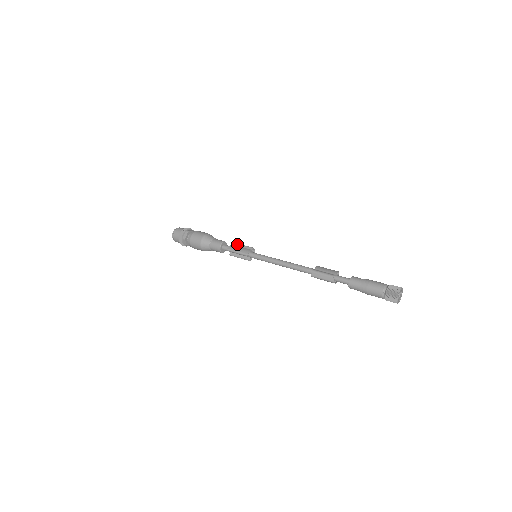
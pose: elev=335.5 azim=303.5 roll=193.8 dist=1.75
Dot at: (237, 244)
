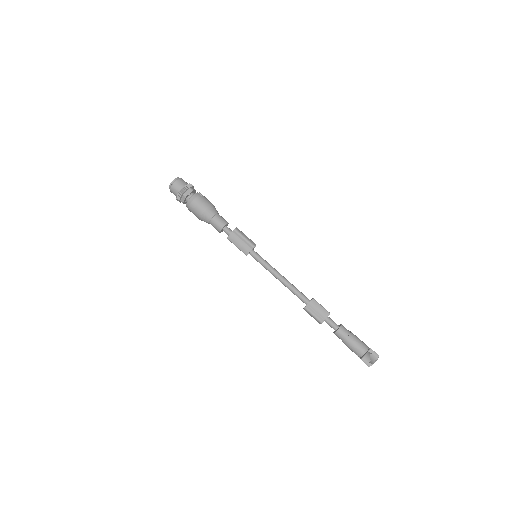
Dot at: (238, 235)
